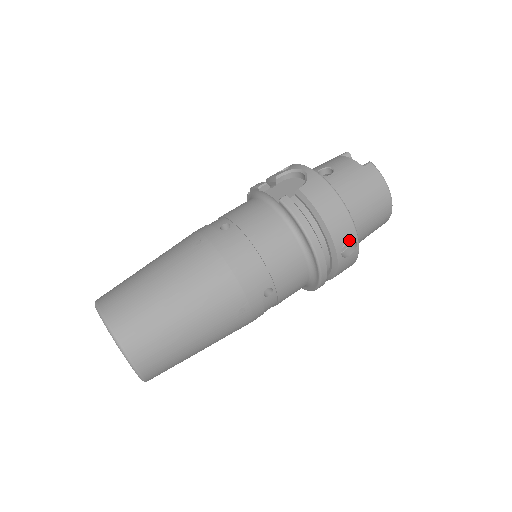
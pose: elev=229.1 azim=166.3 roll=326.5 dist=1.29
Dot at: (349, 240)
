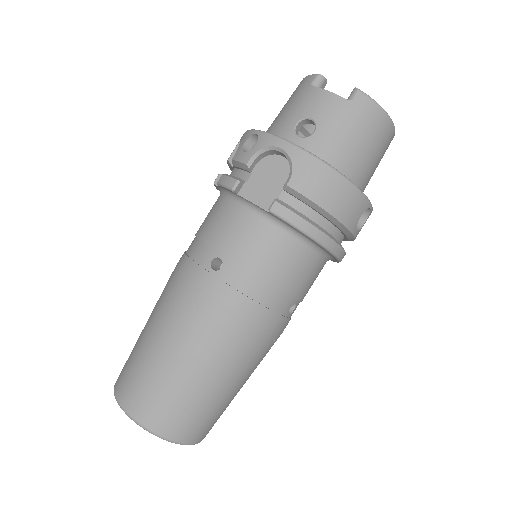
Dot at: occluded
